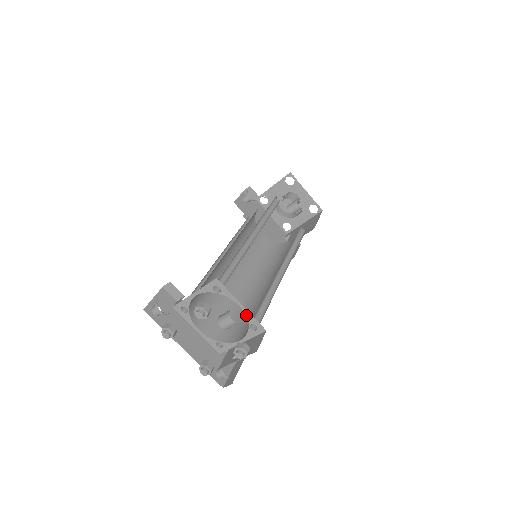
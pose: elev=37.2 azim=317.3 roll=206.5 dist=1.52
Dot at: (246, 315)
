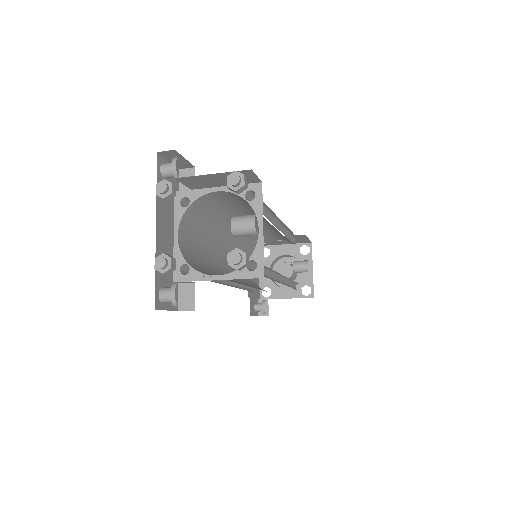
Dot at: (257, 245)
